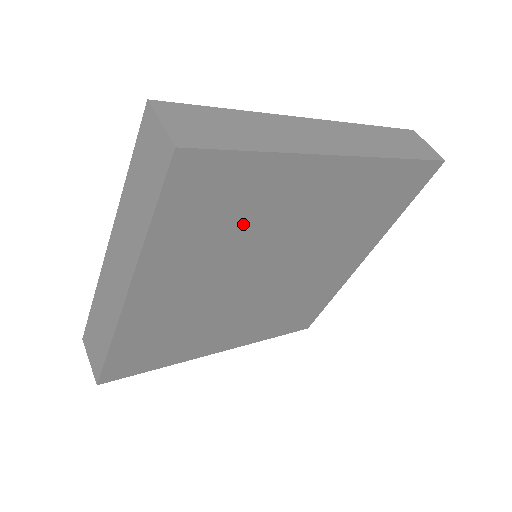
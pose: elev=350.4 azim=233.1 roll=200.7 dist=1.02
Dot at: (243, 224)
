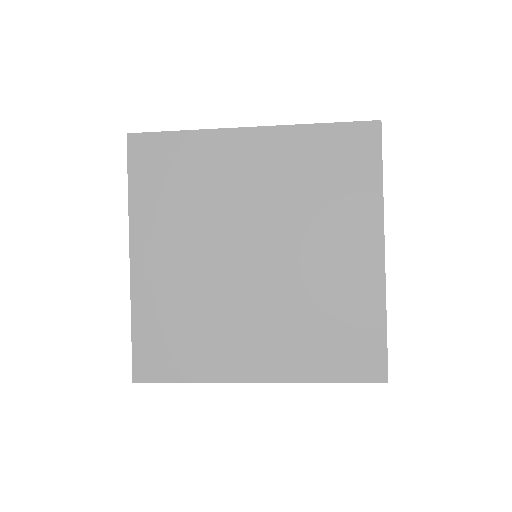
Dot at: (196, 191)
